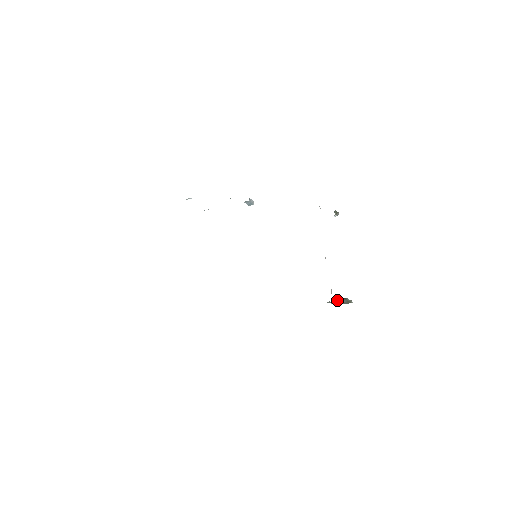
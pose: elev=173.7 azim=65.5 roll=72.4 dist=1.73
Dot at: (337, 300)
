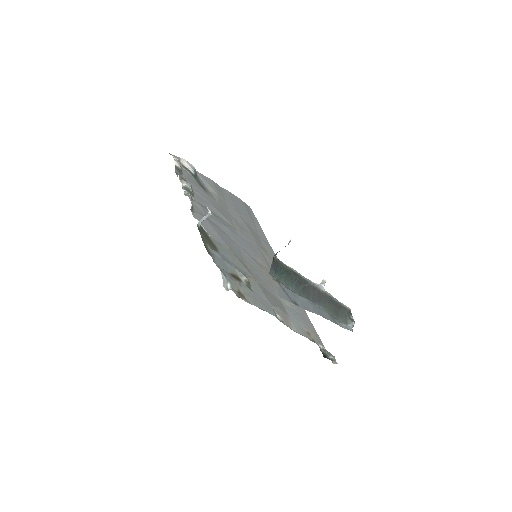
Dot at: occluded
